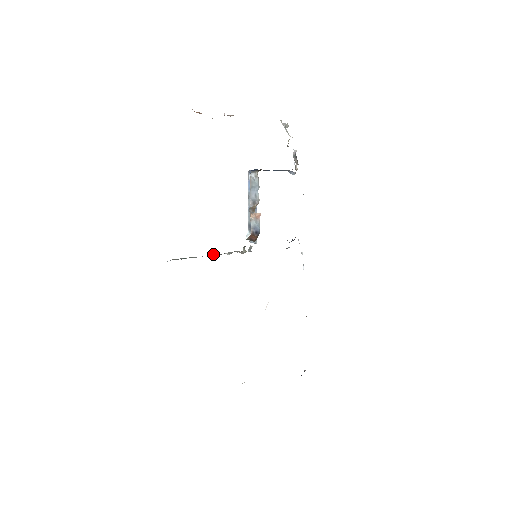
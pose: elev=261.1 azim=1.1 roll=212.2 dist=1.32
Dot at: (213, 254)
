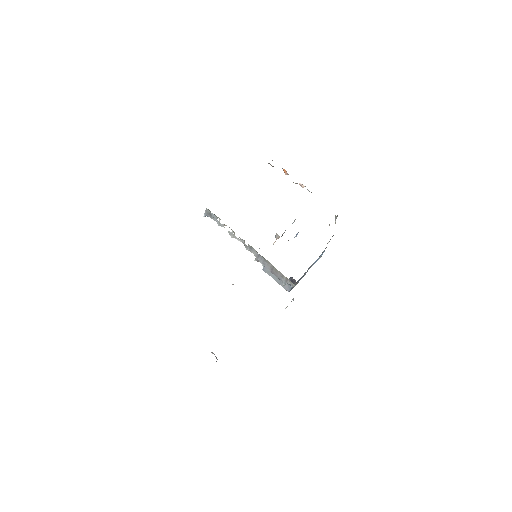
Dot at: (232, 236)
